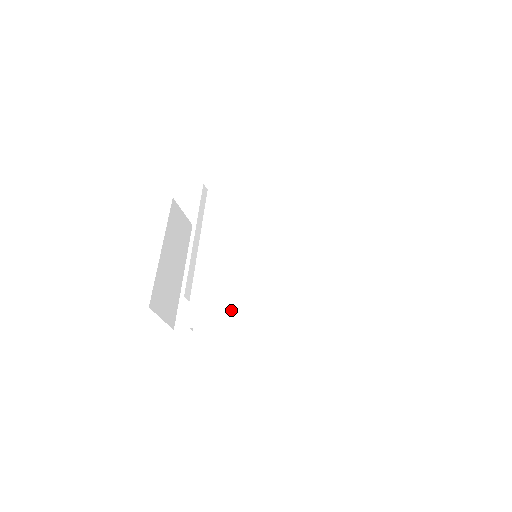
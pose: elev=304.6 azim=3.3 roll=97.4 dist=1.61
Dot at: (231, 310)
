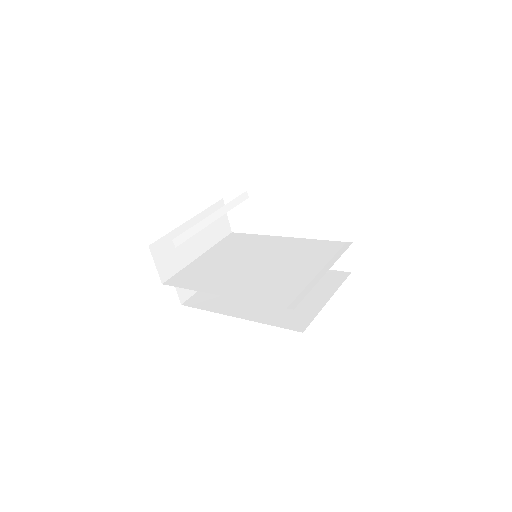
Dot at: (210, 284)
